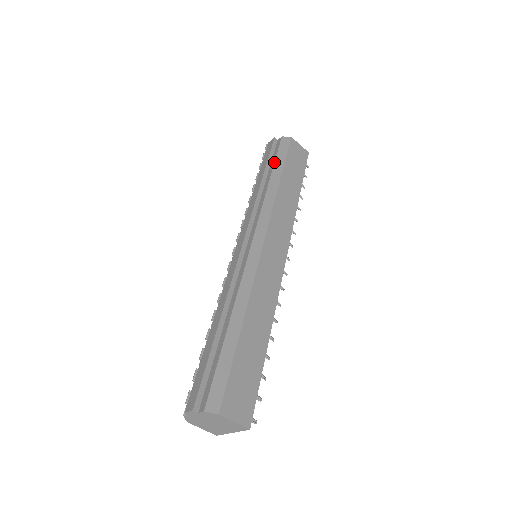
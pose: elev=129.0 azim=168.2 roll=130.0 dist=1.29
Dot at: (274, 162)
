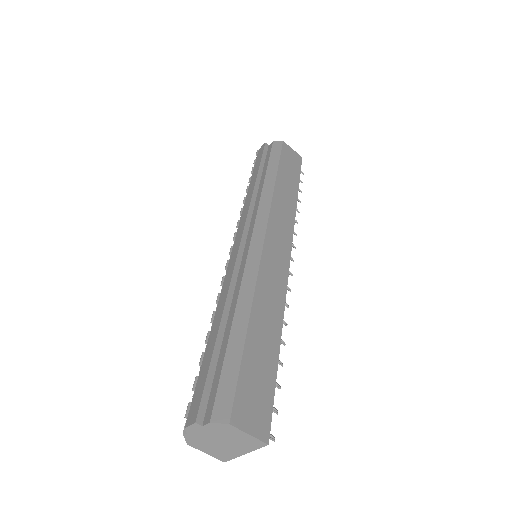
Dot at: (267, 163)
